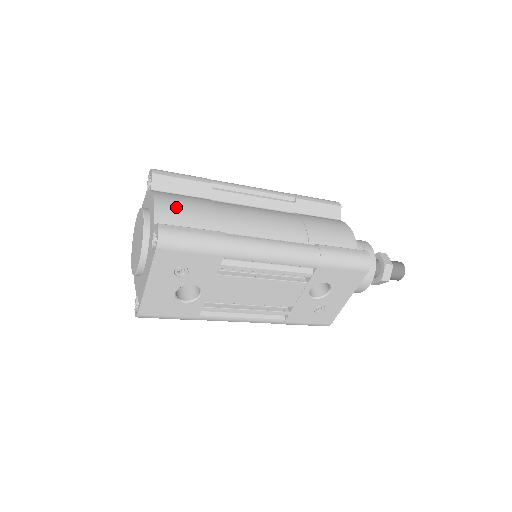
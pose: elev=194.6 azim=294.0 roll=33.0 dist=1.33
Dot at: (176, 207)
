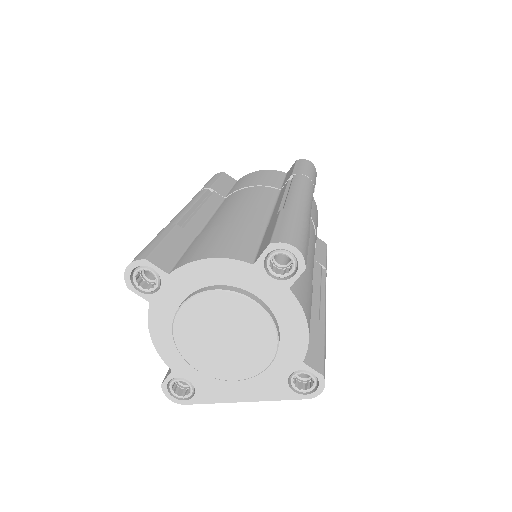
Dot at: (310, 315)
